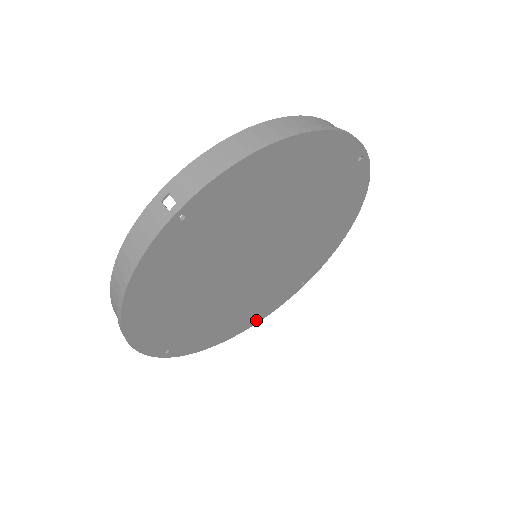
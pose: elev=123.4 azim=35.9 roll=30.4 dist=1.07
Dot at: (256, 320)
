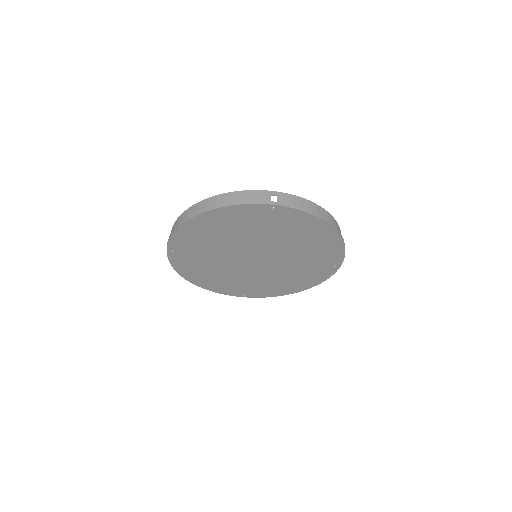
Dot at: (312, 284)
